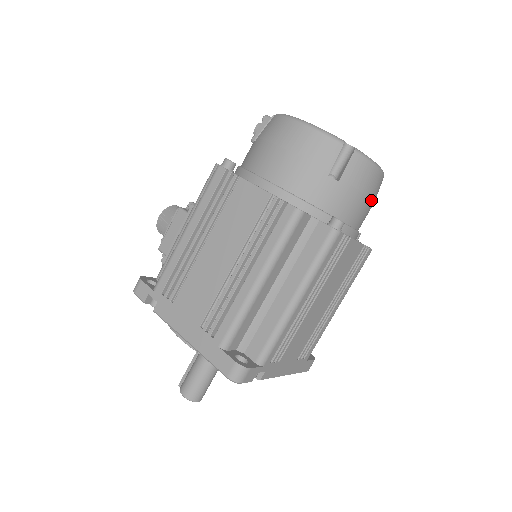
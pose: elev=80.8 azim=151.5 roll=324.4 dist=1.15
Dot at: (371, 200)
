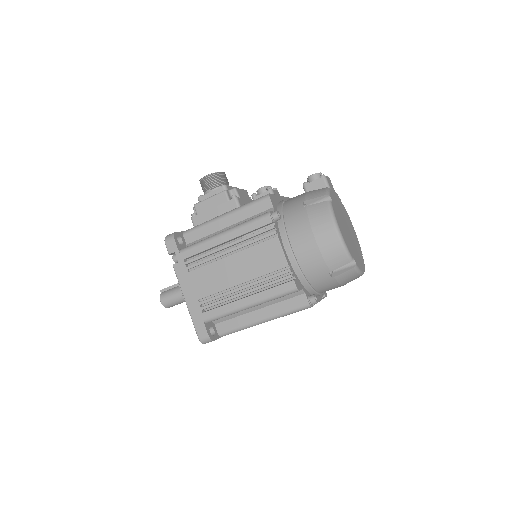
Dot at: occluded
